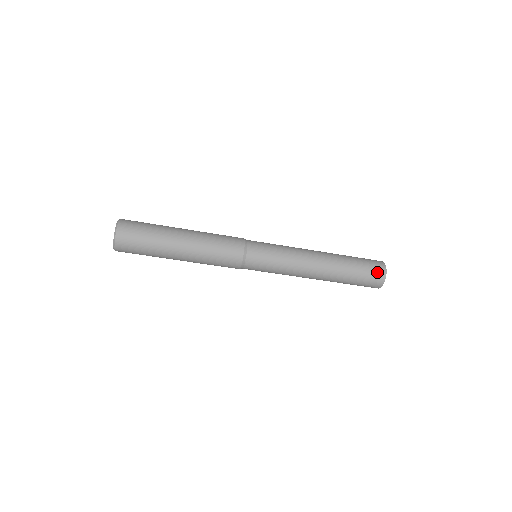
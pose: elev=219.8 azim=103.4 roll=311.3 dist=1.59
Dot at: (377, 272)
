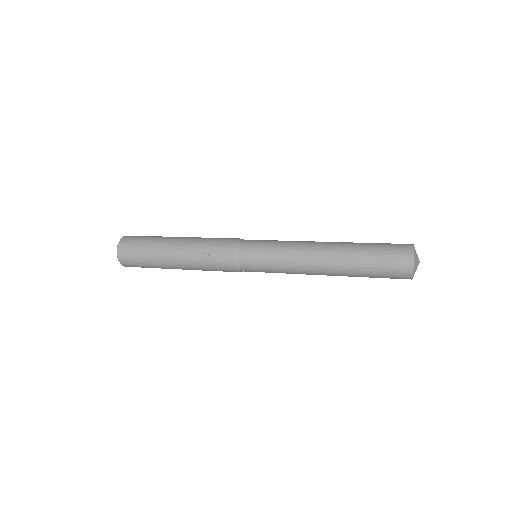
Dot at: (400, 259)
